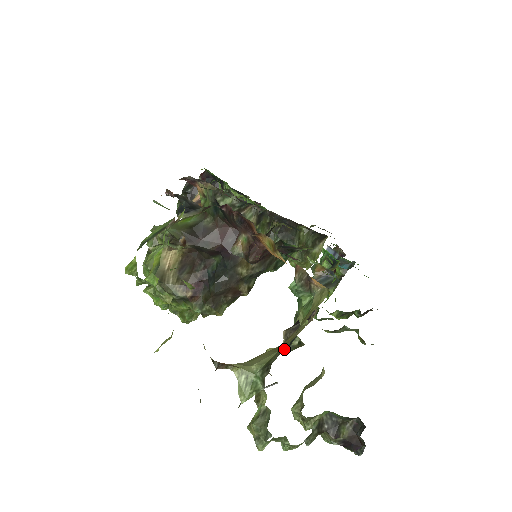
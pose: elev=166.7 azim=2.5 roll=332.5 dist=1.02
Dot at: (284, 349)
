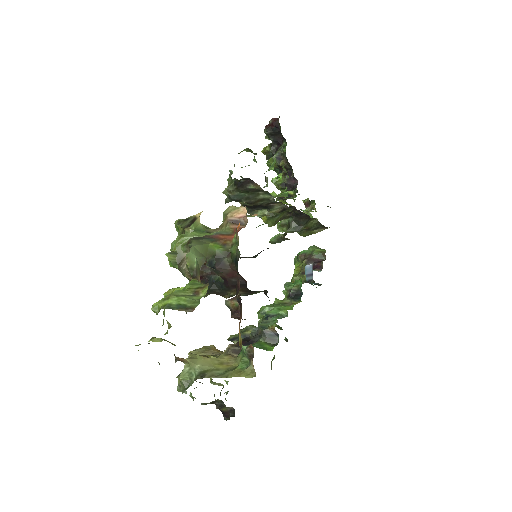
Dot at: (216, 375)
